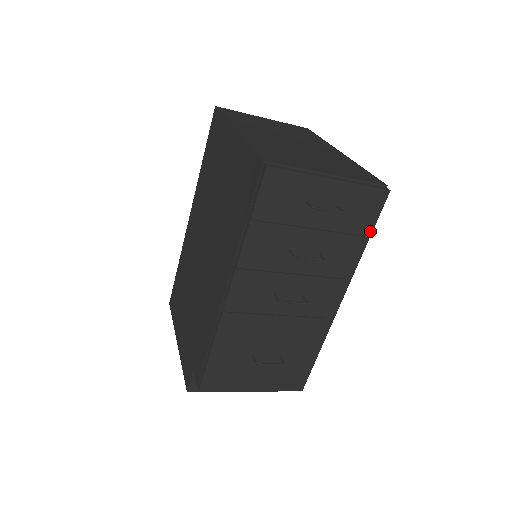
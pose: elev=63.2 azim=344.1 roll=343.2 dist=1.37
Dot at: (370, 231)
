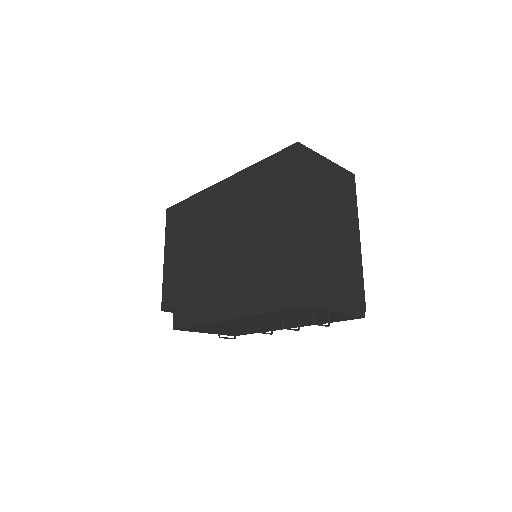
Dot at: (337, 321)
